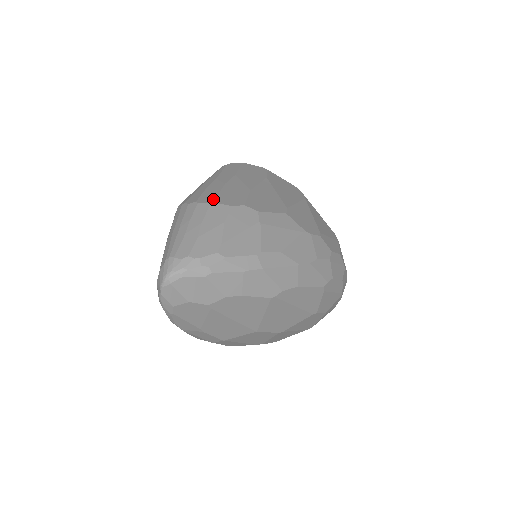
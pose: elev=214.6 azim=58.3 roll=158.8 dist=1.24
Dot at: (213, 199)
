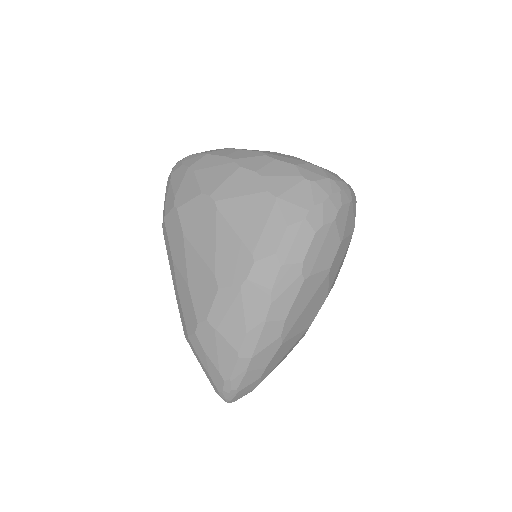
Dot at: (186, 330)
